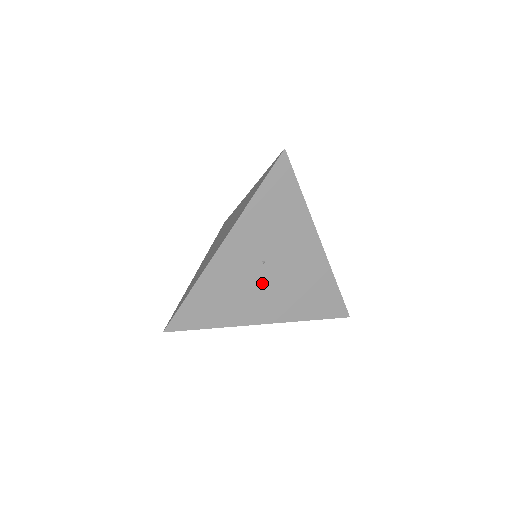
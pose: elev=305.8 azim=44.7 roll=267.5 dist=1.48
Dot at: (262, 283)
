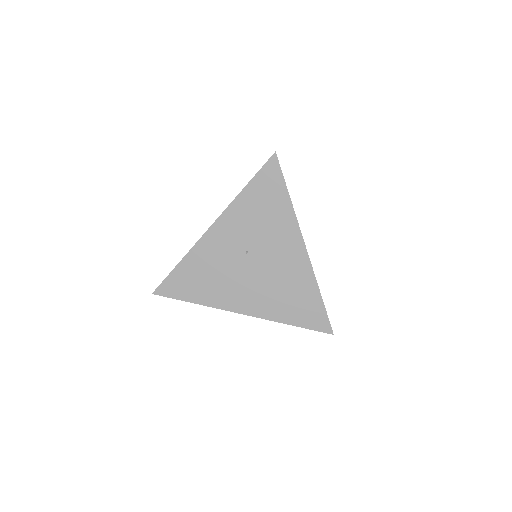
Dot at: (244, 272)
